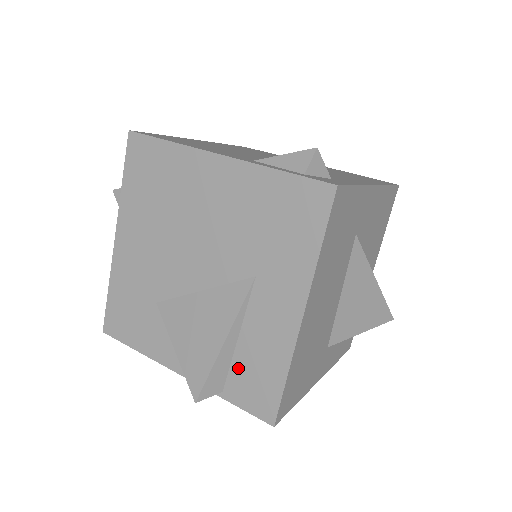
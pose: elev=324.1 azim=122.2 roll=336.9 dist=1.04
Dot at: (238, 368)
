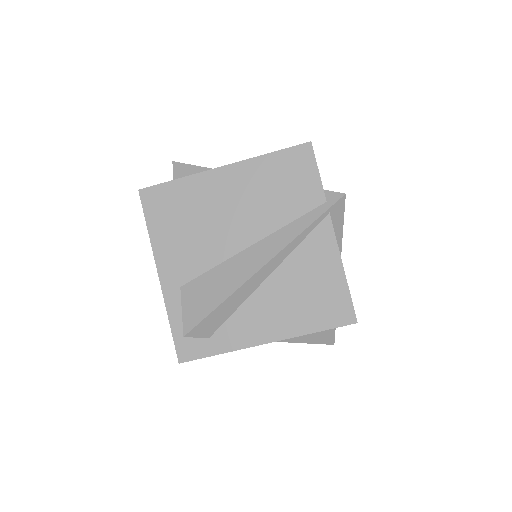
Dot at: occluded
